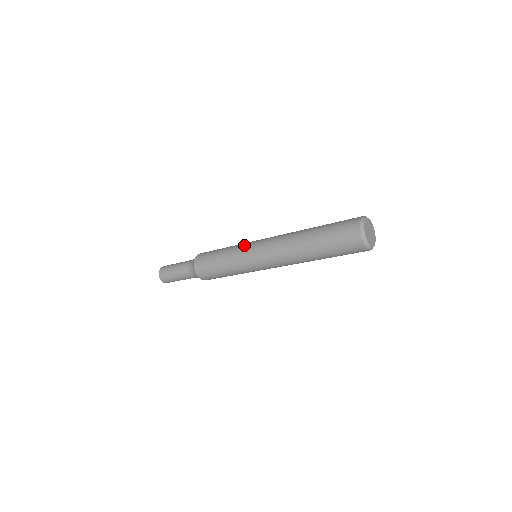
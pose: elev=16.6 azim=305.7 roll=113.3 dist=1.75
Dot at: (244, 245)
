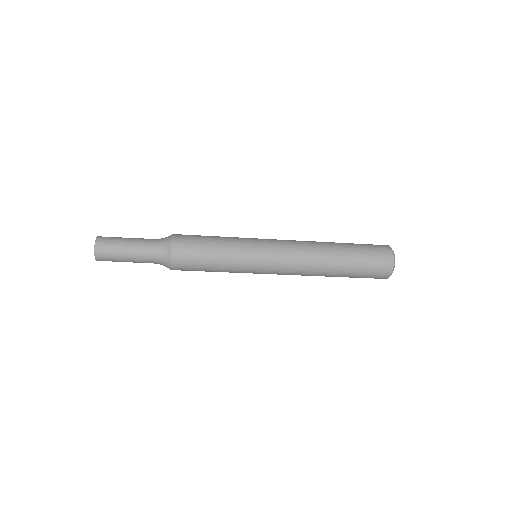
Dot at: (252, 247)
